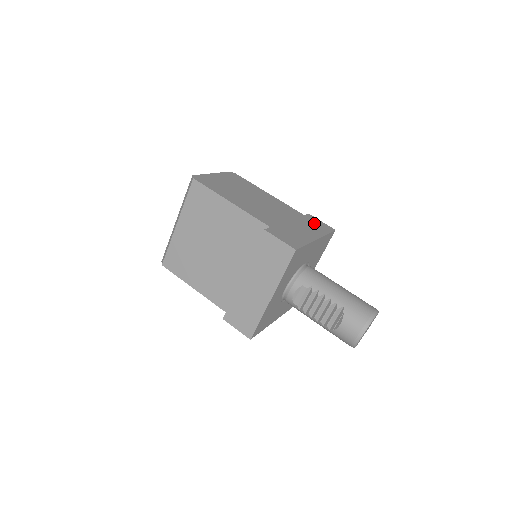
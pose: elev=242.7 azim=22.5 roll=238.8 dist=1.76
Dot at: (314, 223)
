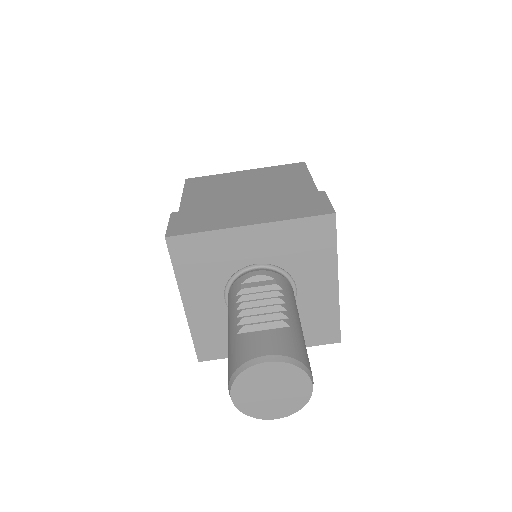
Dot at: occluded
